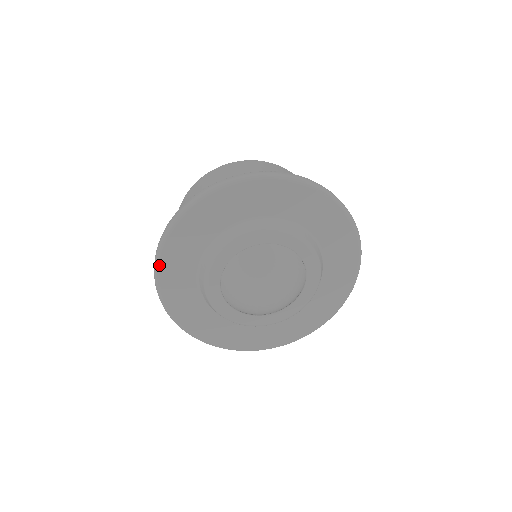
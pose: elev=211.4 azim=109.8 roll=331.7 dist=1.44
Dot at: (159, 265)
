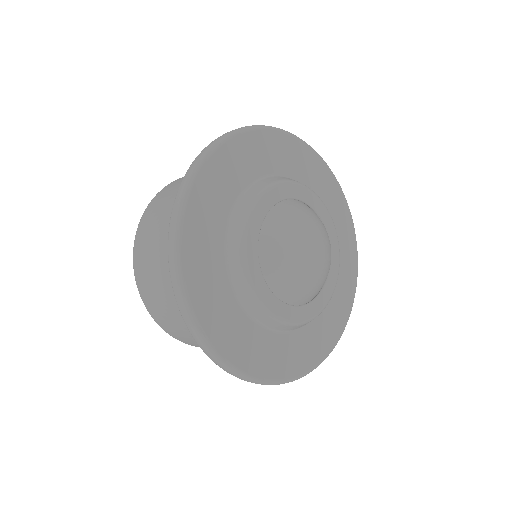
Dot at: (198, 174)
